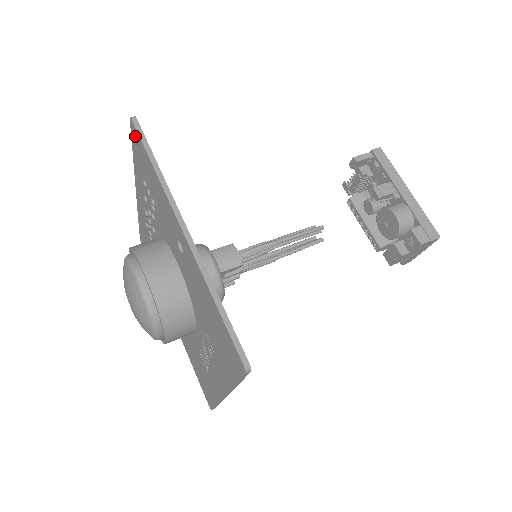
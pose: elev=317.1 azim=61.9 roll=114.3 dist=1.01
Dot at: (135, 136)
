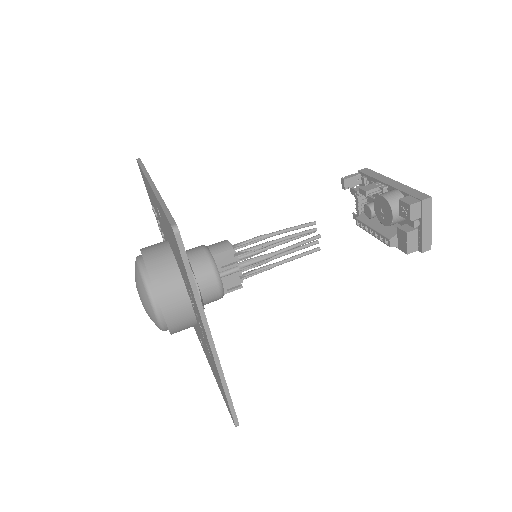
Dot at: (140, 171)
